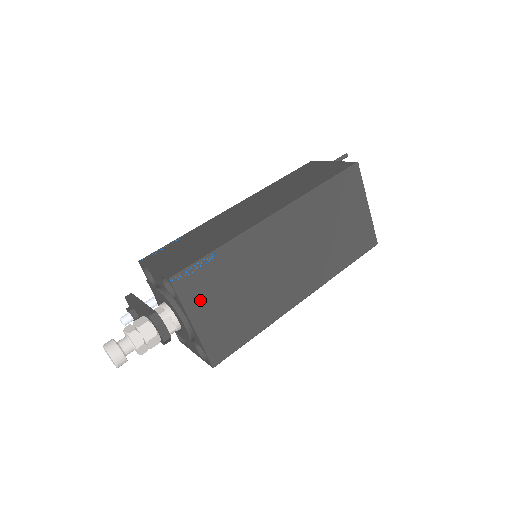
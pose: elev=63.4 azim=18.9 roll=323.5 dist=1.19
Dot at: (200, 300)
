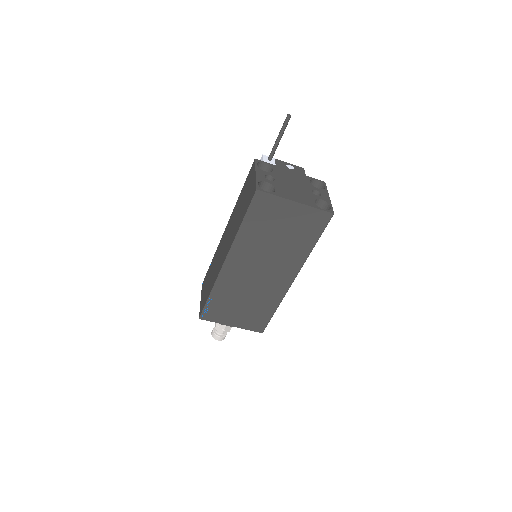
Dot at: (224, 317)
